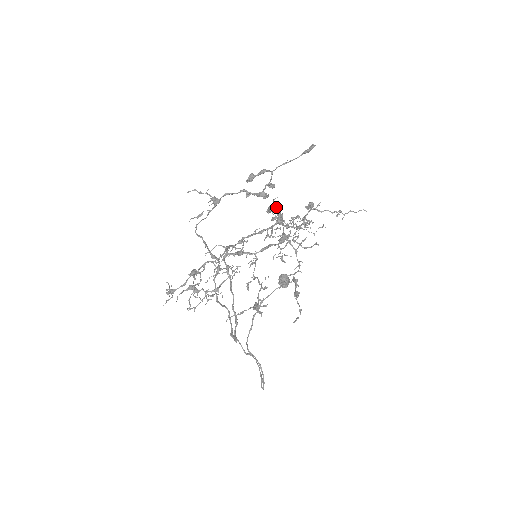
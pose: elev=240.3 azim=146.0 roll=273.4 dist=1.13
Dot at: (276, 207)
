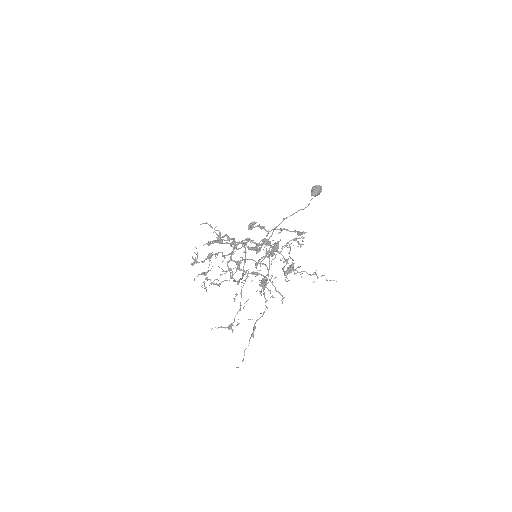
Dot at: occluded
